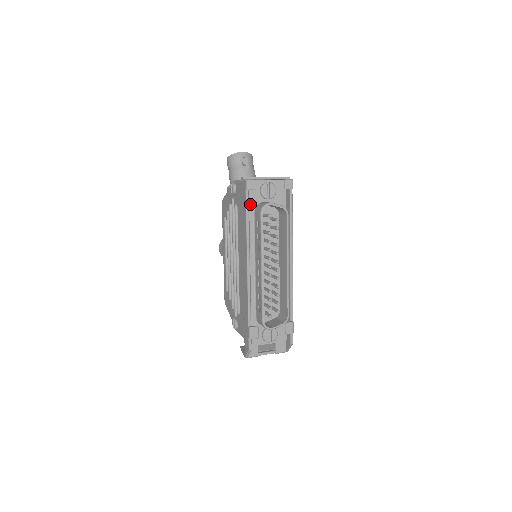
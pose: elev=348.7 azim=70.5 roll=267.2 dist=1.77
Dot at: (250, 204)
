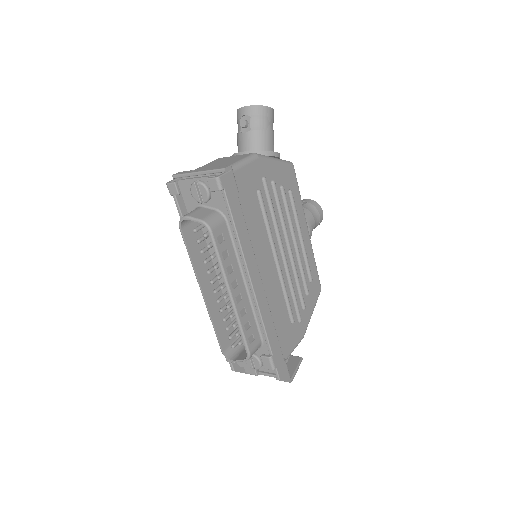
Dot at: (188, 209)
